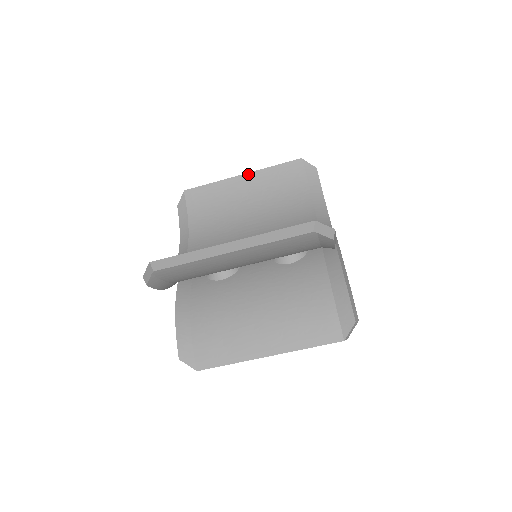
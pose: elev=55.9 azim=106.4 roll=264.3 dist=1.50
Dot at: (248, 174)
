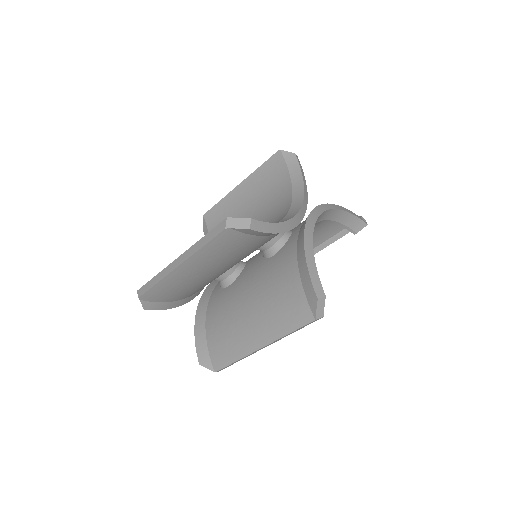
Dot at: (243, 182)
